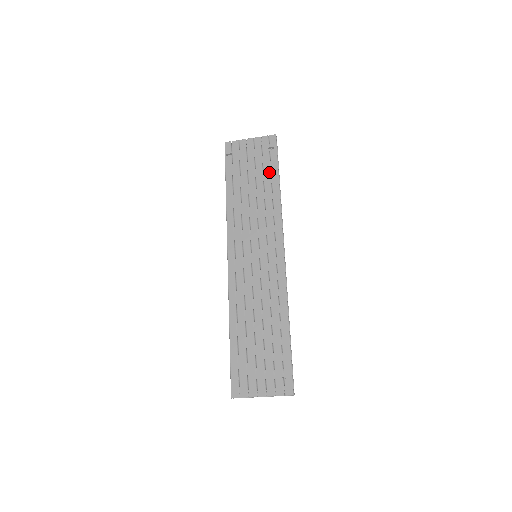
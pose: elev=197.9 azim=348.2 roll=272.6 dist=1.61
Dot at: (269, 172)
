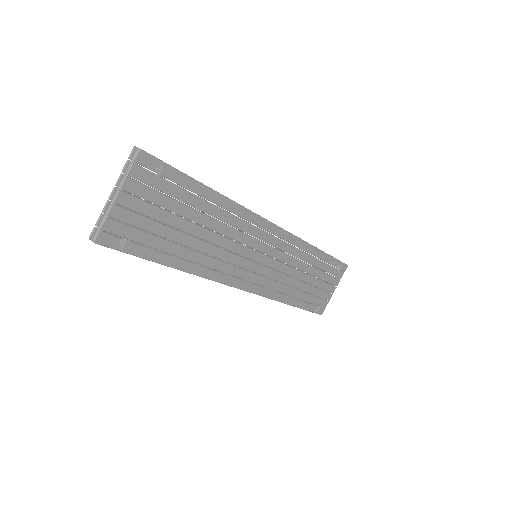
Dot at: (190, 195)
